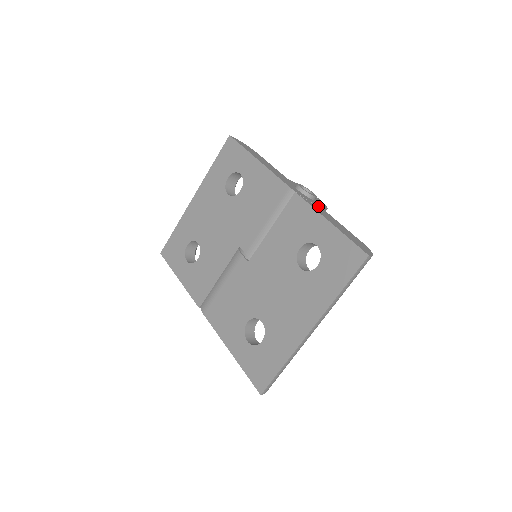
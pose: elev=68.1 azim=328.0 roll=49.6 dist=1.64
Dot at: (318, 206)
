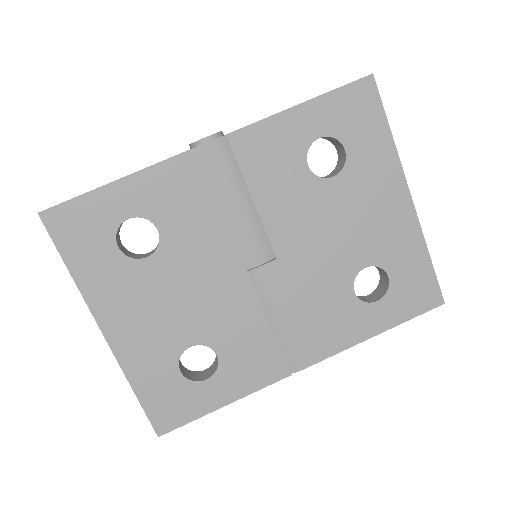
Dot at: occluded
